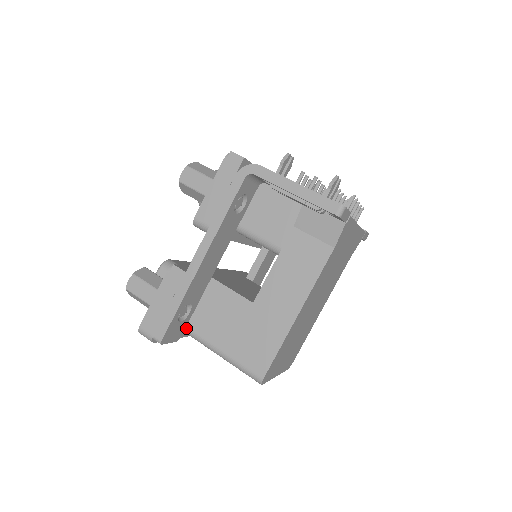
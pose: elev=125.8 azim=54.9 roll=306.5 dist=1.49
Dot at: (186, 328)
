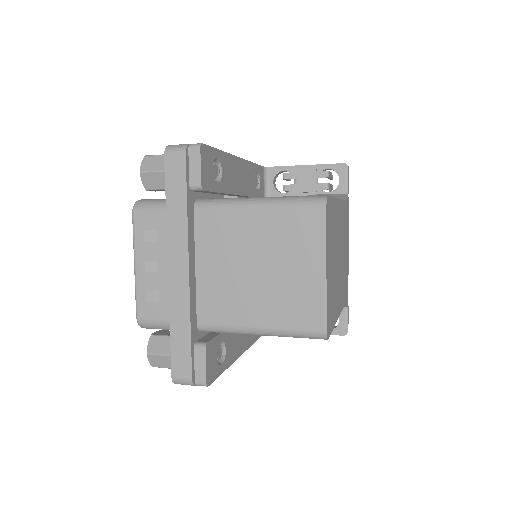
Dot at: (206, 199)
